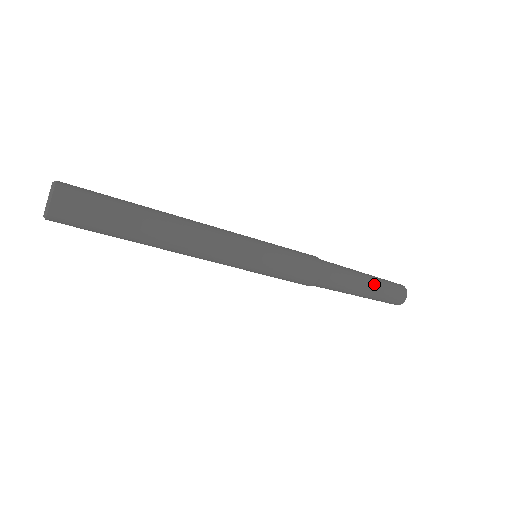
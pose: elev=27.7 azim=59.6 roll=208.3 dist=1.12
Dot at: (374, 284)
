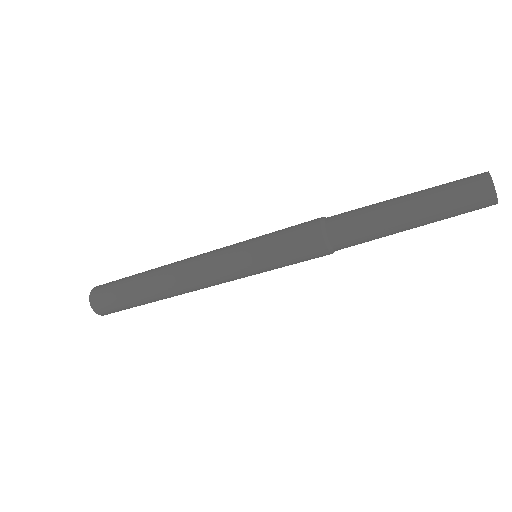
Dot at: (421, 217)
